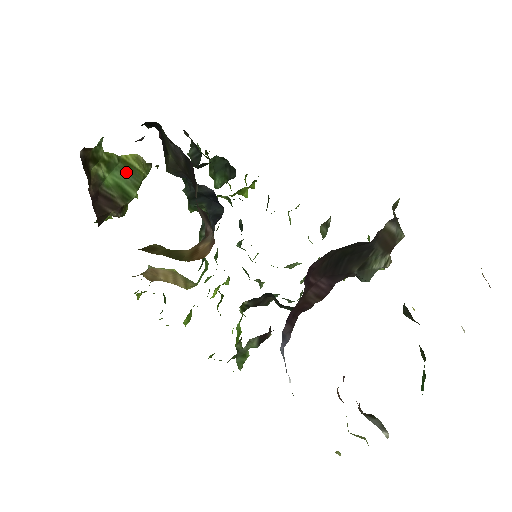
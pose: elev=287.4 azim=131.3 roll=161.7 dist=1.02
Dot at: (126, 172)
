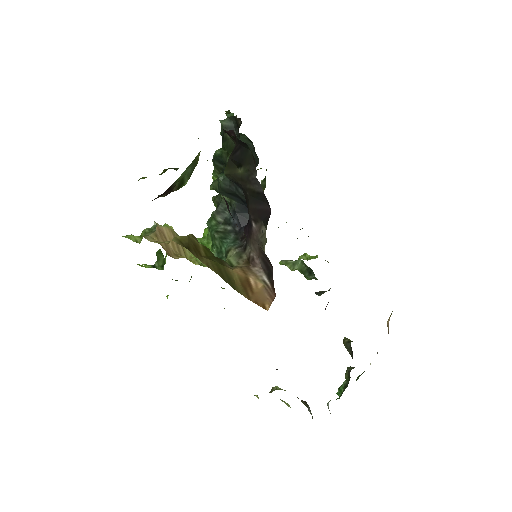
Dot at: (192, 166)
